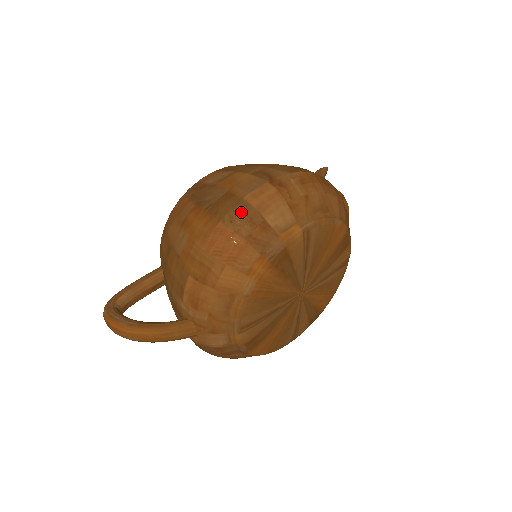
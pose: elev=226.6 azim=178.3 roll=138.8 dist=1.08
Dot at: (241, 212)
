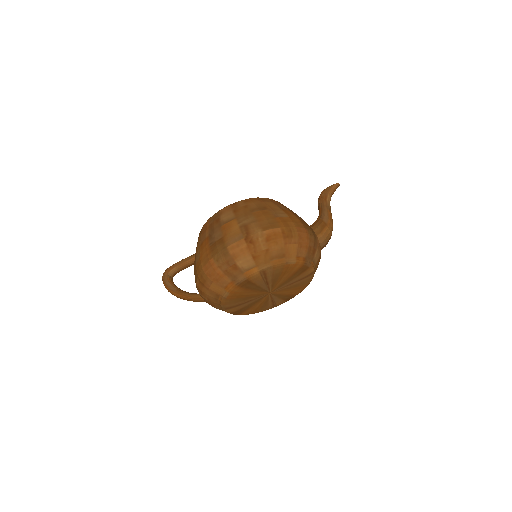
Dot at: (223, 256)
